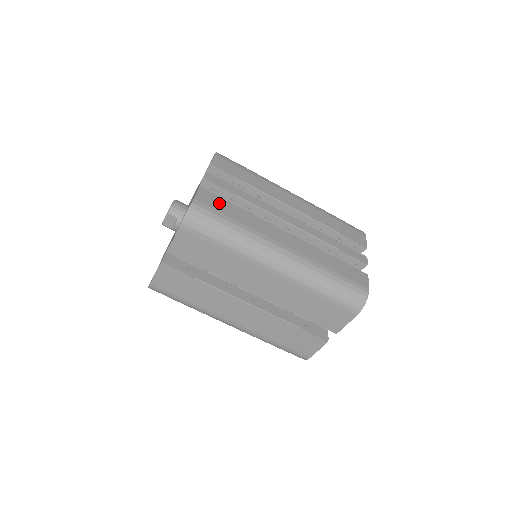
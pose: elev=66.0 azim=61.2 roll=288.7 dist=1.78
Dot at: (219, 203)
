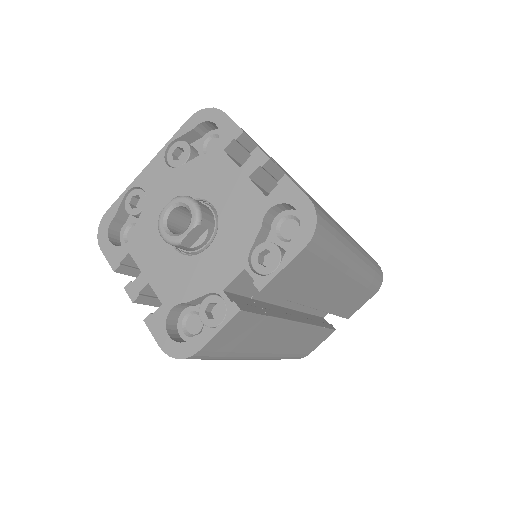
Dot at: occluded
